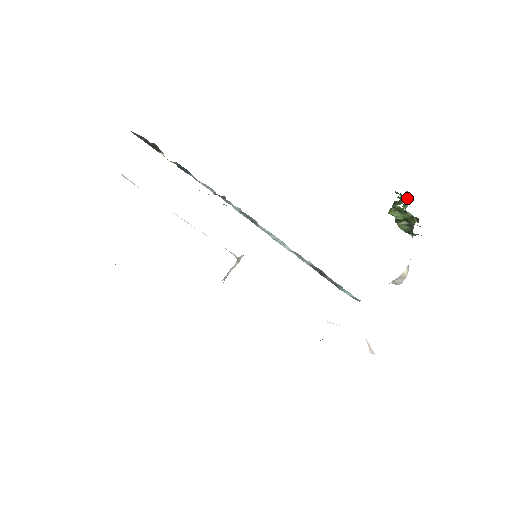
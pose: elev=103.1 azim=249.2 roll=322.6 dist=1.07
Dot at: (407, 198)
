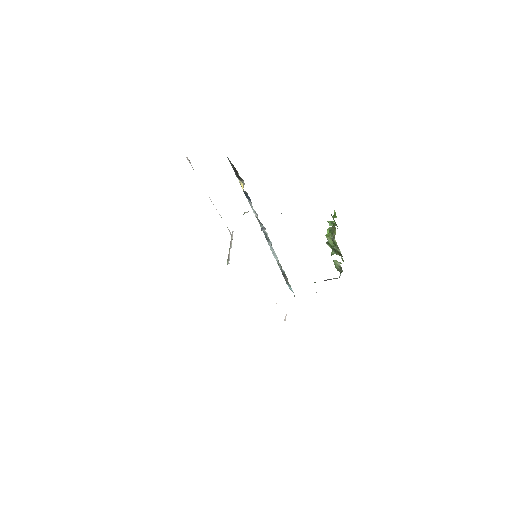
Dot at: (336, 224)
